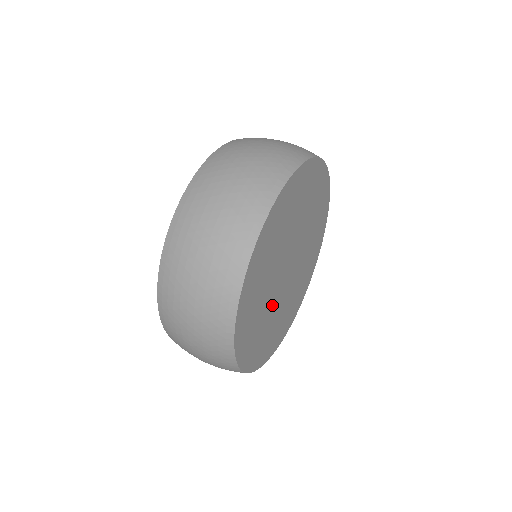
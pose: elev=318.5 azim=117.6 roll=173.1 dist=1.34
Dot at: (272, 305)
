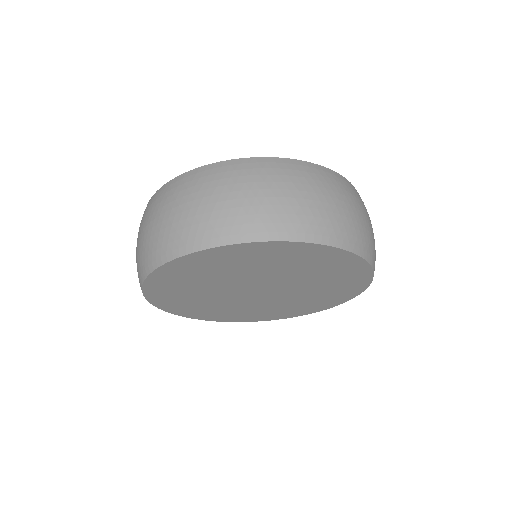
Dot at: (216, 292)
